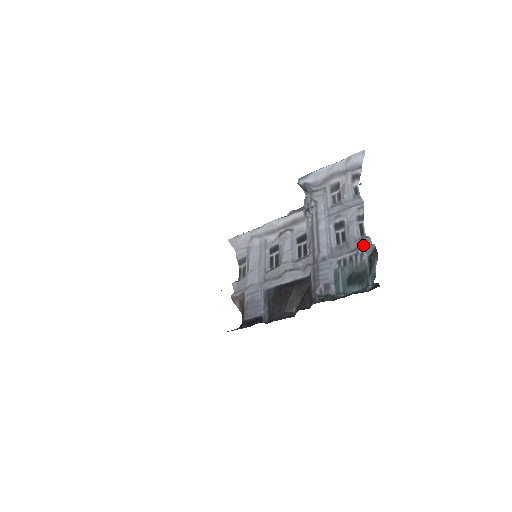
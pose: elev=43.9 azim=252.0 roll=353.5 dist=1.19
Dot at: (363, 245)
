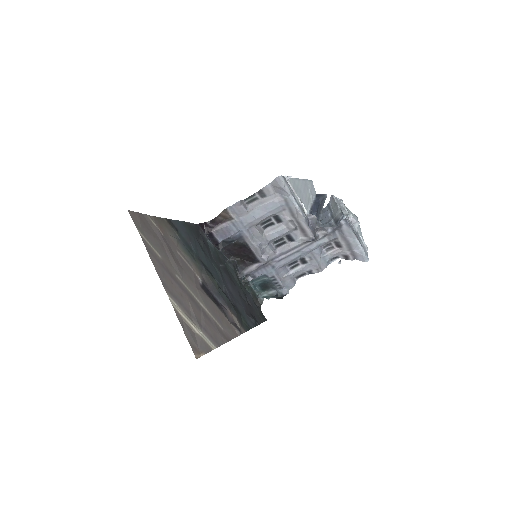
Dot at: (288, 286)
